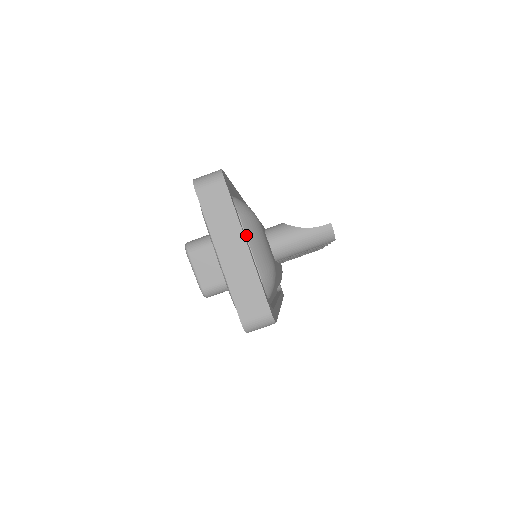
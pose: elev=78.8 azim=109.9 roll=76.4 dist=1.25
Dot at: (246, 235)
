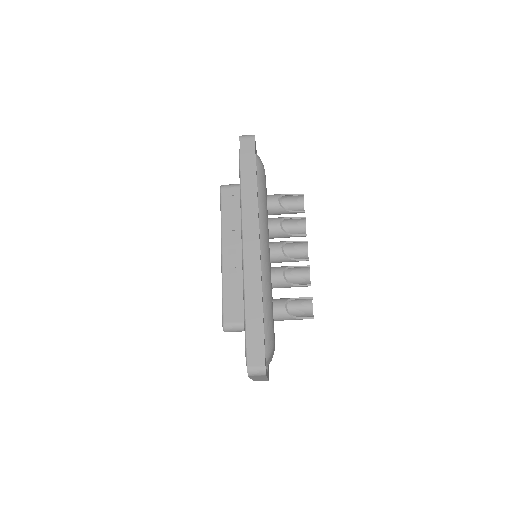
Dot at: occluded
